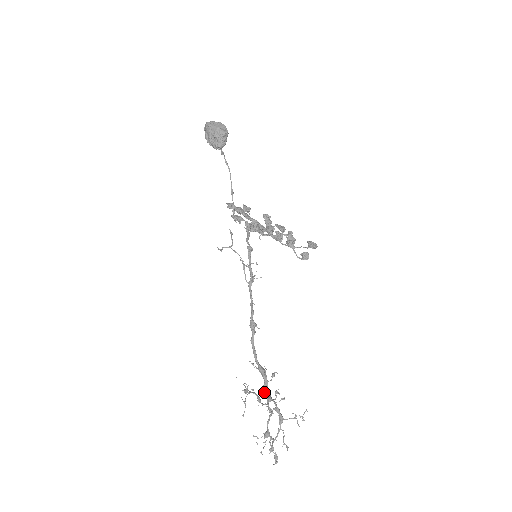
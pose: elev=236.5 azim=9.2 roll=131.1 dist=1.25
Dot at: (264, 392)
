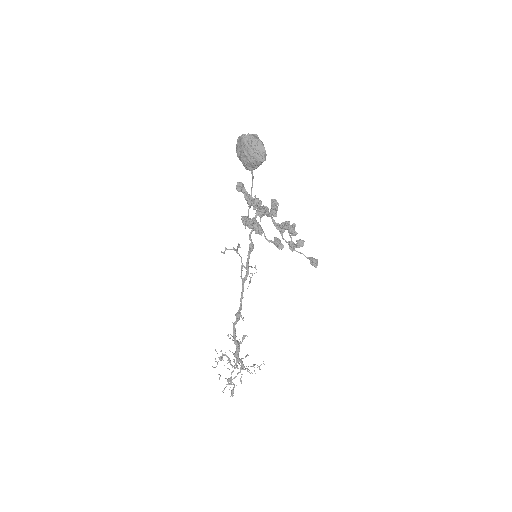
Dot at: occluded
